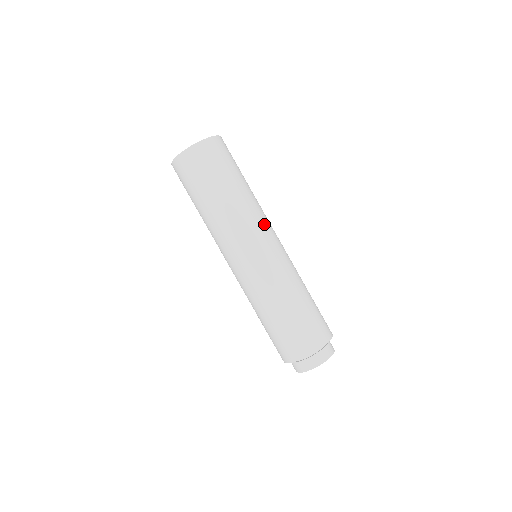
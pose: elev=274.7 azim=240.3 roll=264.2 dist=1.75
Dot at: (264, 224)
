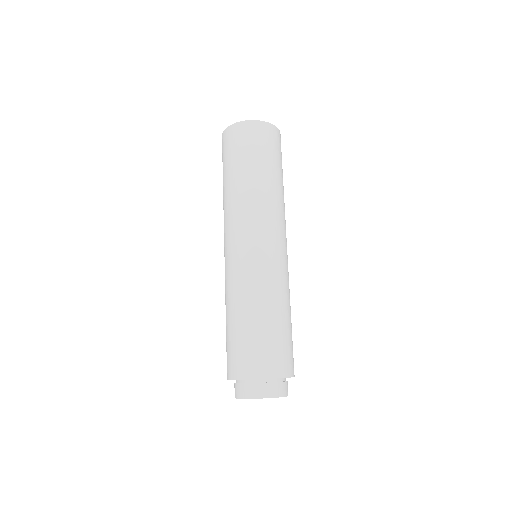
Dot at: (279, 224)
